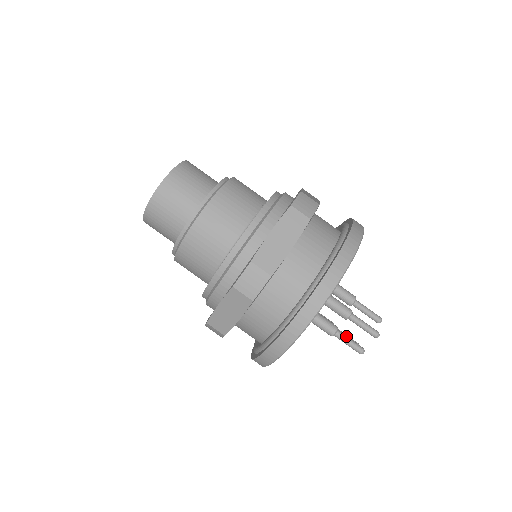
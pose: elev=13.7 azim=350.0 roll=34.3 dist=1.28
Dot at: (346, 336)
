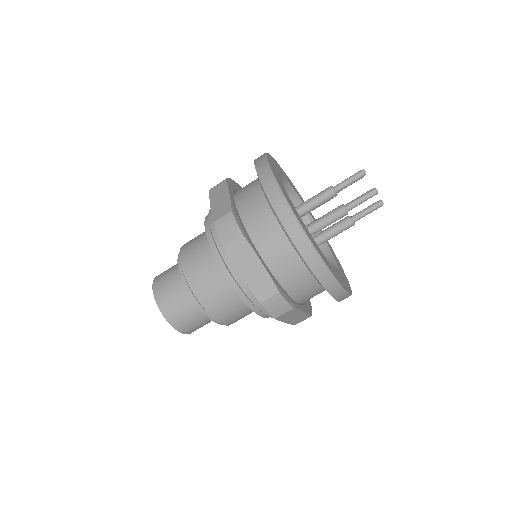
Dot at: (354, 200)
